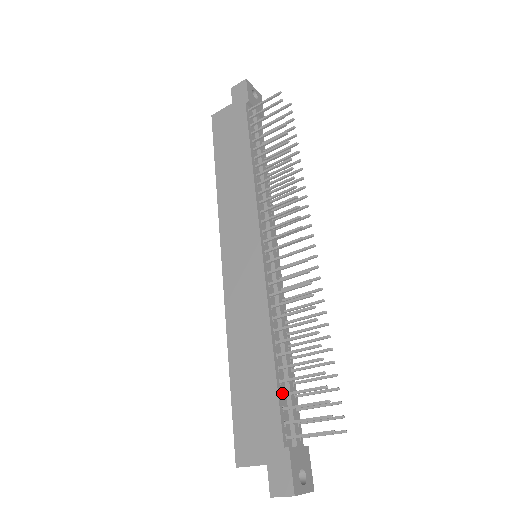
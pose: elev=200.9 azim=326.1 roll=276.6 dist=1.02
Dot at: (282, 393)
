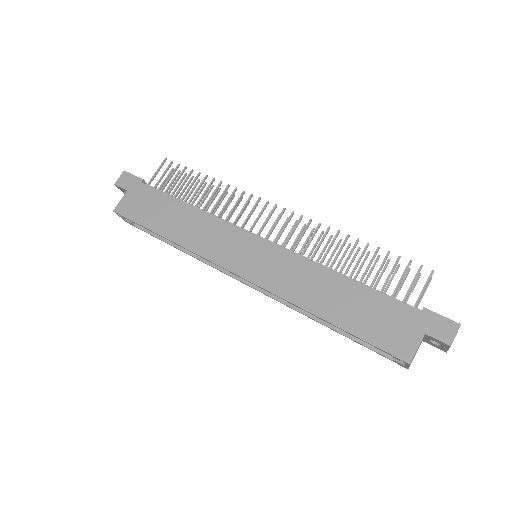
Dot at: (380, 291)
